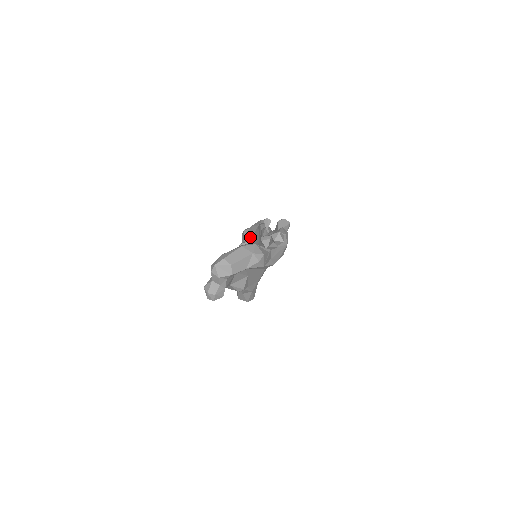
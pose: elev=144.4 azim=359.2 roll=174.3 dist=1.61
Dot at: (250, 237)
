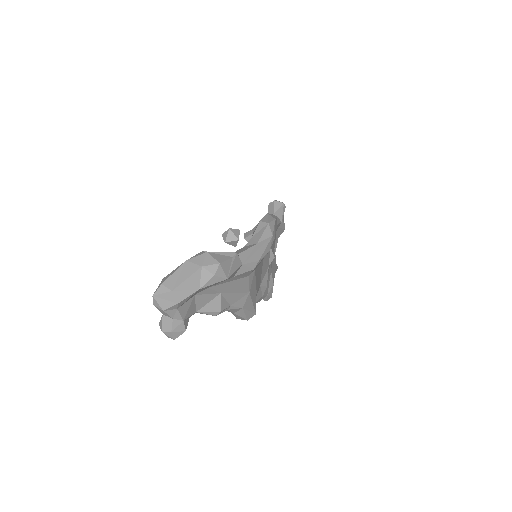
Dot at: occluded
